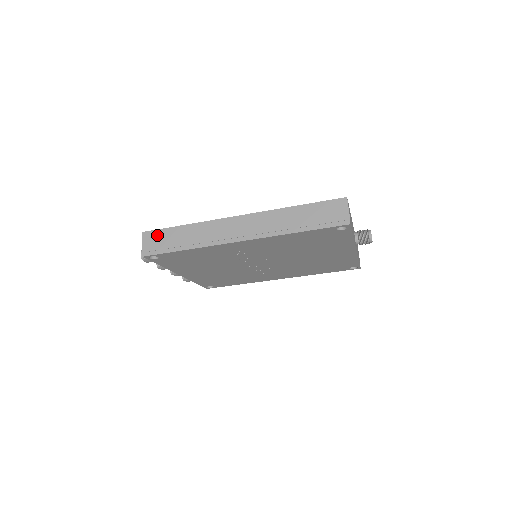
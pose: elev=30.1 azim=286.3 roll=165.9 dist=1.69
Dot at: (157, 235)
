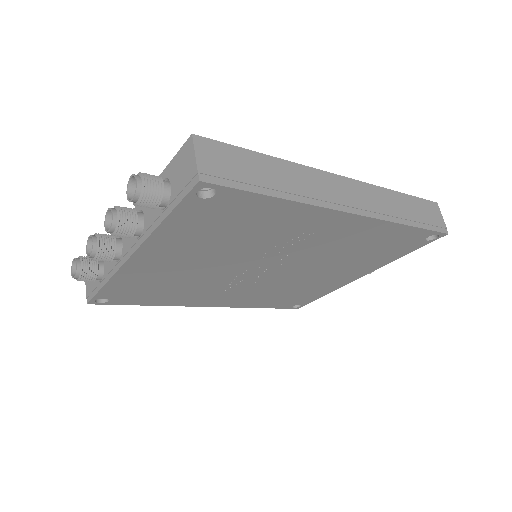
Dot at: (225, 152)
